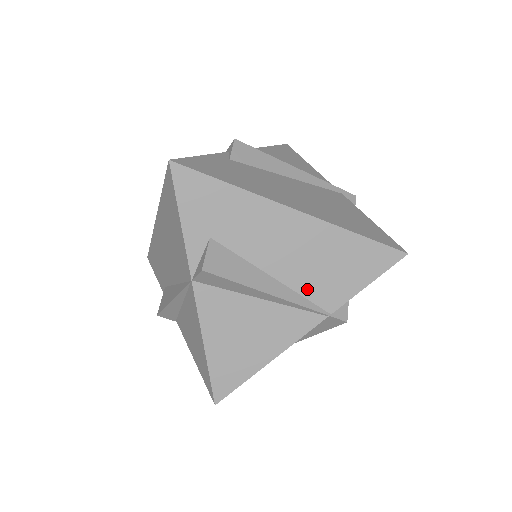
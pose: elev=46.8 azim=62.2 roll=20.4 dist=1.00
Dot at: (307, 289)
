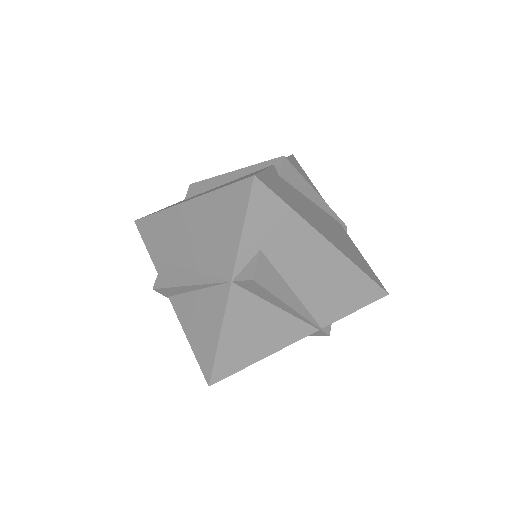
Dot at: (314, 306)
